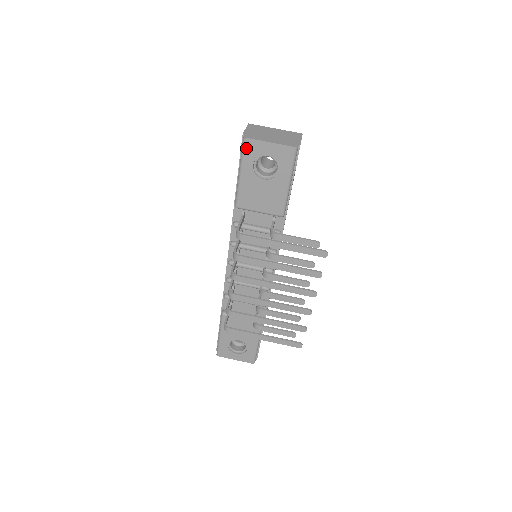
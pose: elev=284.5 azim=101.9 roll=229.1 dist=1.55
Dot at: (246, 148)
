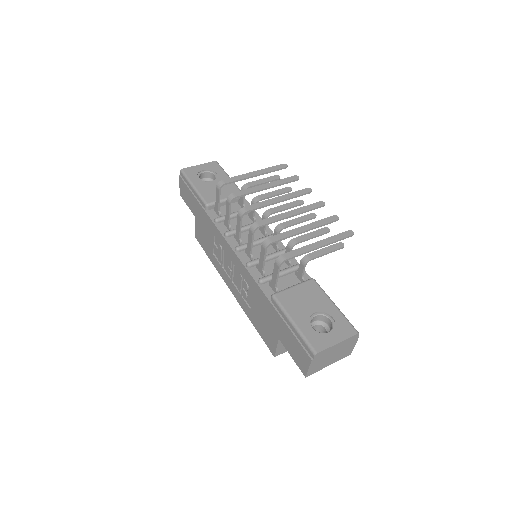
Dot at: (186, 173)
